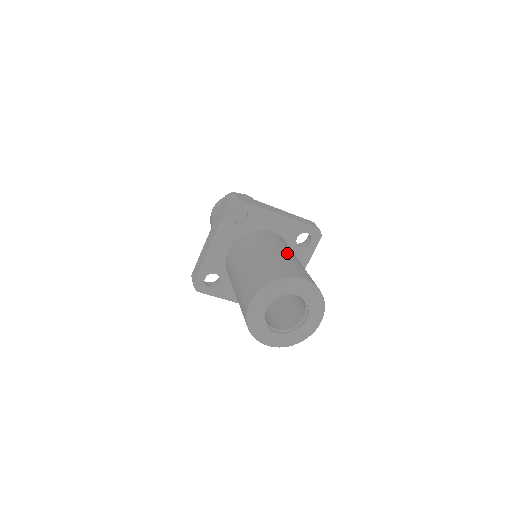
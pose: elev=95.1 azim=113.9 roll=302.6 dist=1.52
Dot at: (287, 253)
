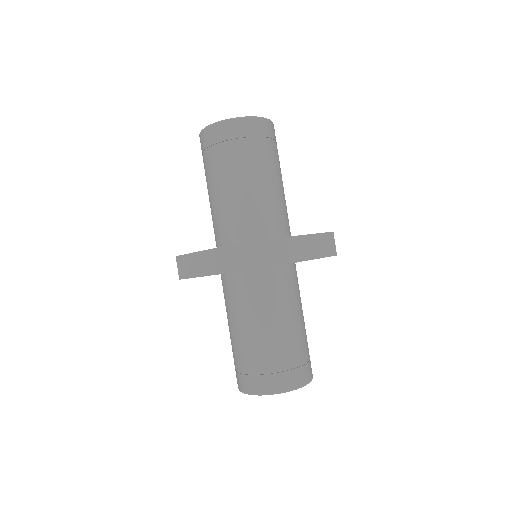
Dot at: (295, 326)
